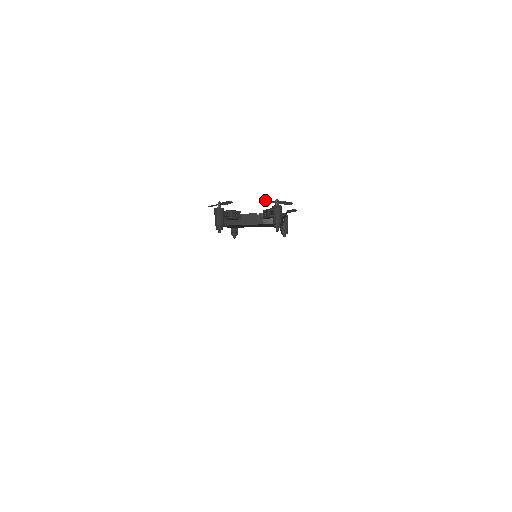
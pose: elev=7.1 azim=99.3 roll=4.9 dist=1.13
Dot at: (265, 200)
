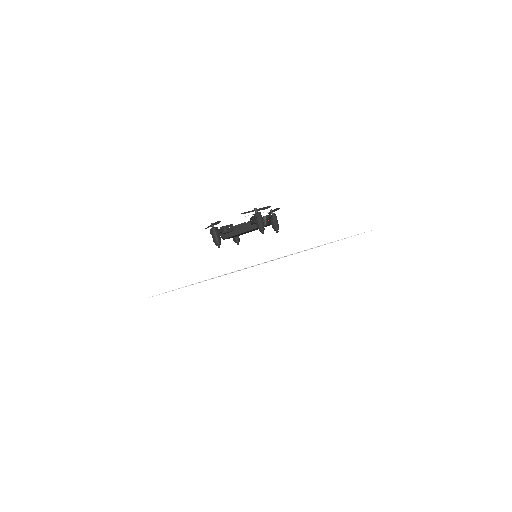
Dot at: (245, 212)
